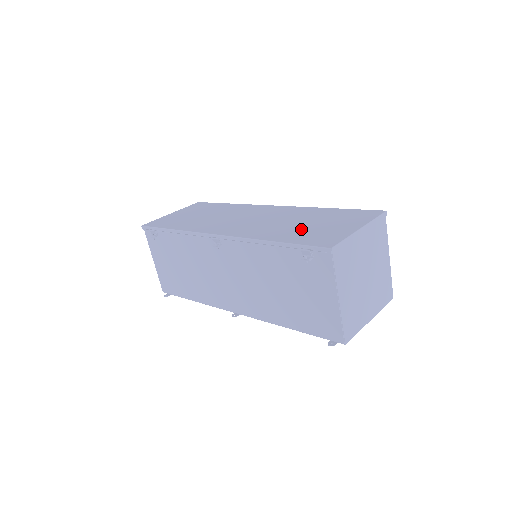
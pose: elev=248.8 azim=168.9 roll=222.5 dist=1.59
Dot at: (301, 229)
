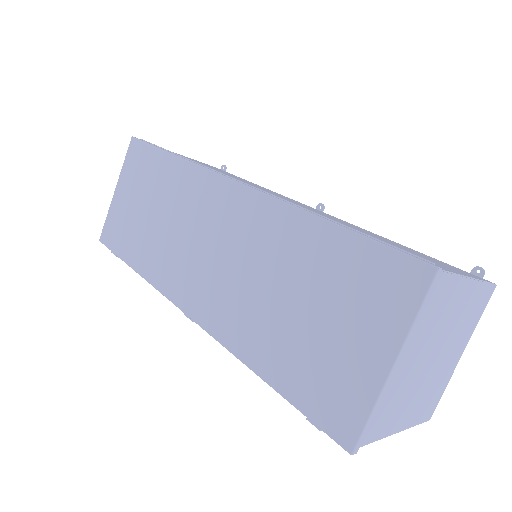
Dot at: (292, 335)
